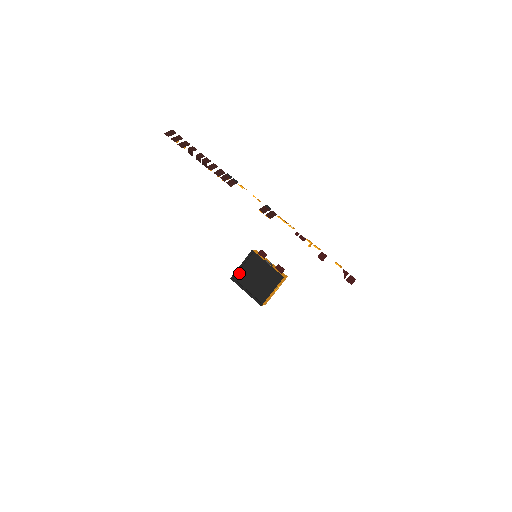
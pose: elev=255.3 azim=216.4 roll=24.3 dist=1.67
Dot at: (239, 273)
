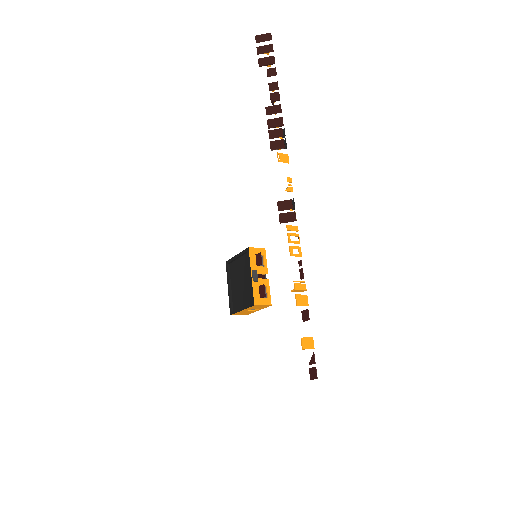
Dot at: (234, 263)
